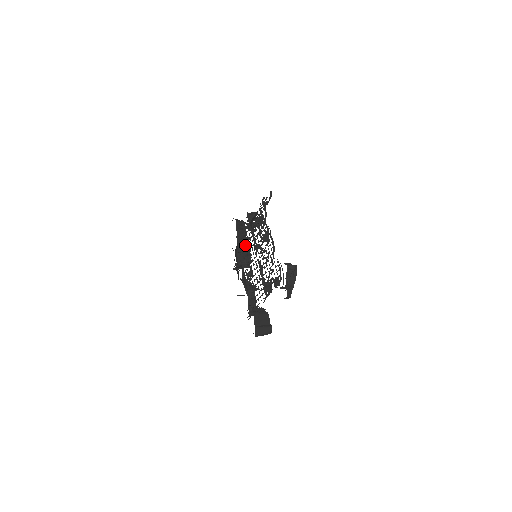
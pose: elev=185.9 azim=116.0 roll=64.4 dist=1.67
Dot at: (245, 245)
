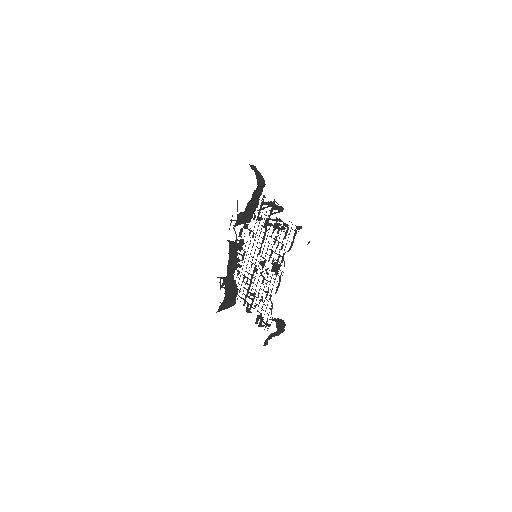
Dot at: (253, 208)
